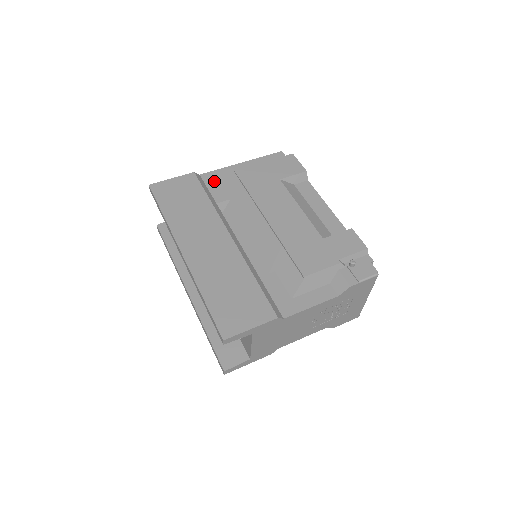
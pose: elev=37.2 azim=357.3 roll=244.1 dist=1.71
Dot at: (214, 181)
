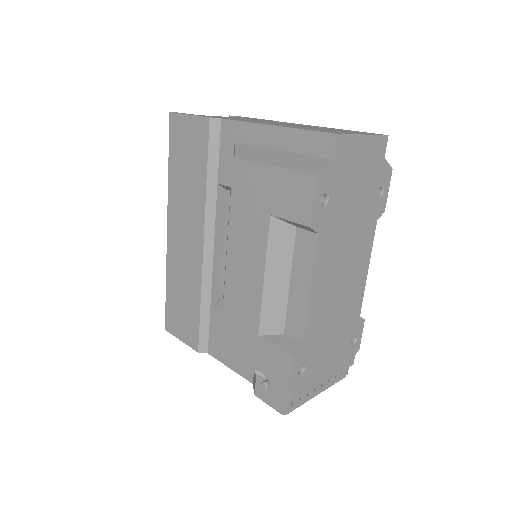
Dot at: (229, 142)
